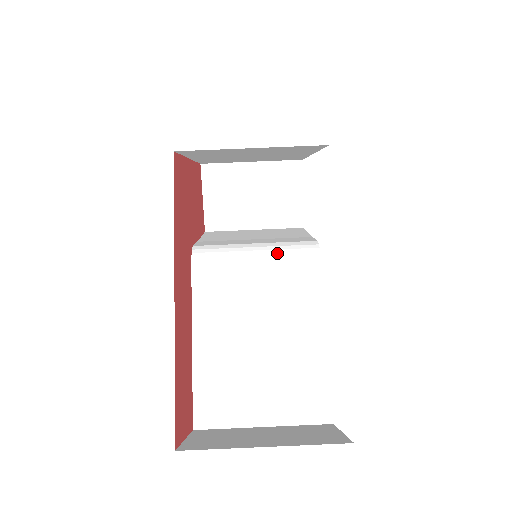
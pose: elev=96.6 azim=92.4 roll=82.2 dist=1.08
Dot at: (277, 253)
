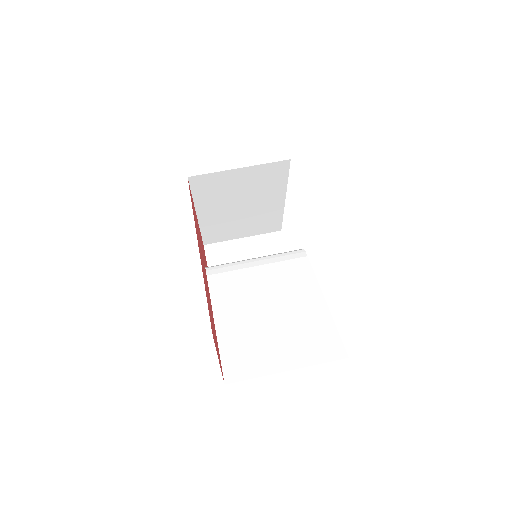
Dot at: (272, 257)
